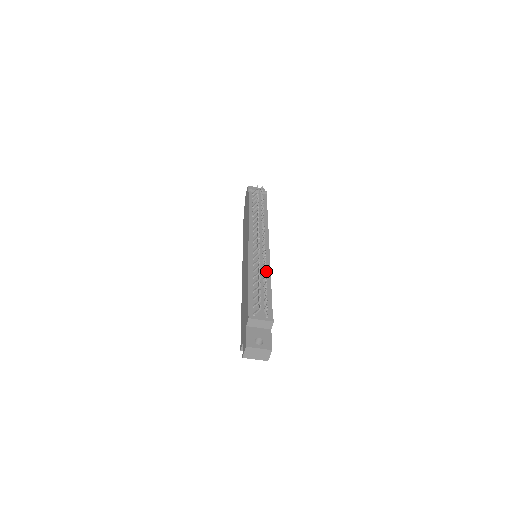
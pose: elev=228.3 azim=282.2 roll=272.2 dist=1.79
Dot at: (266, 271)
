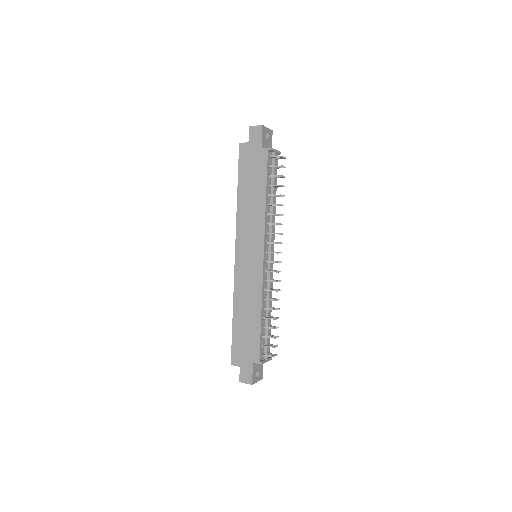
Dot at: occluded
